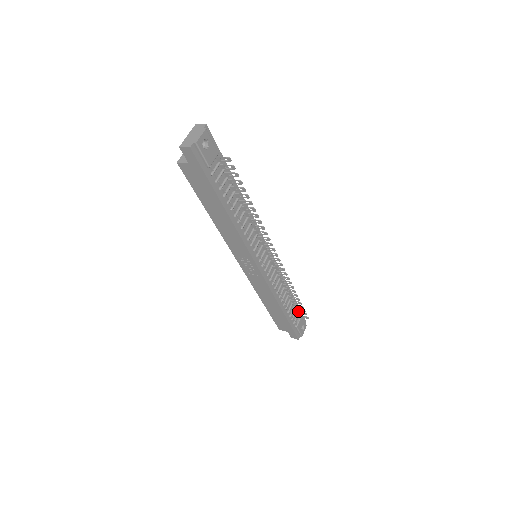
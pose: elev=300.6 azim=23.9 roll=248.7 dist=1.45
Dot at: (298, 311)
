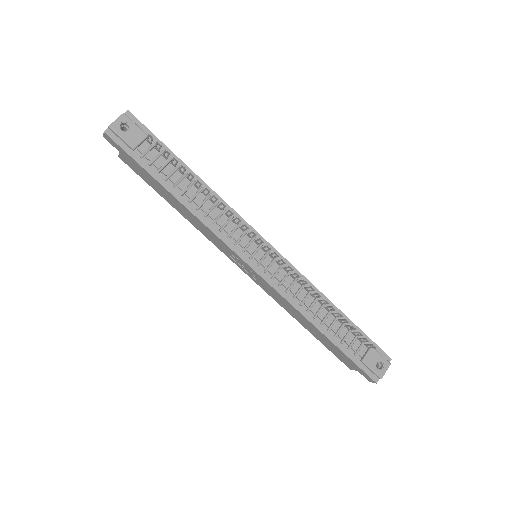
Dot at: (359, 337)
